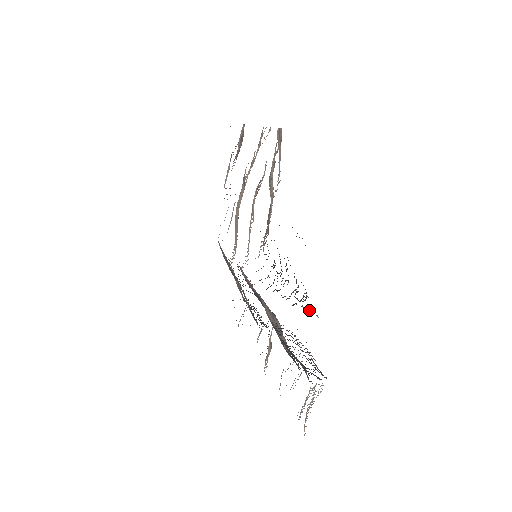
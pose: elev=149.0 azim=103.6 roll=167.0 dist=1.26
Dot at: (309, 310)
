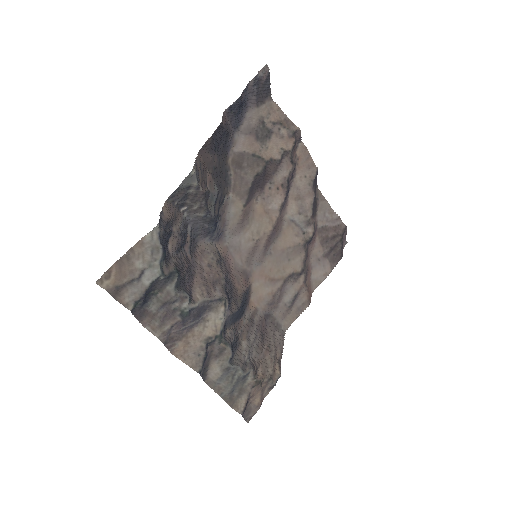
Dot at: (199, 177)
